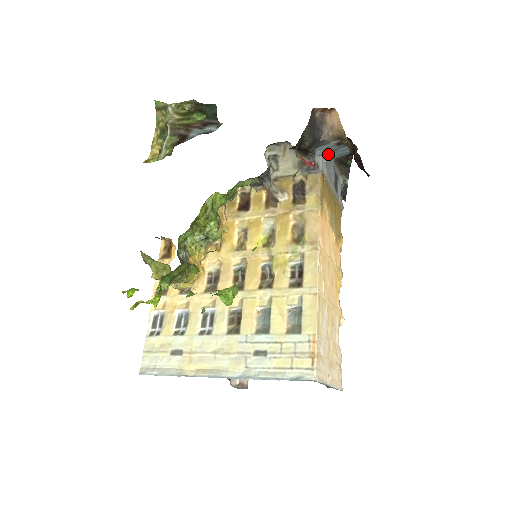
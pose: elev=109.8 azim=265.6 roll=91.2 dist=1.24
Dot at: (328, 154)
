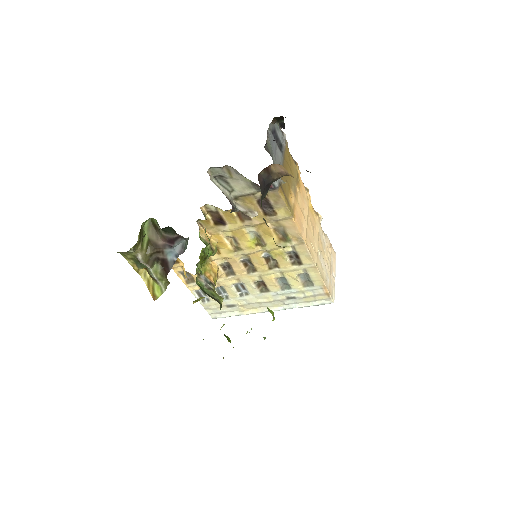
Dot at: occluded
